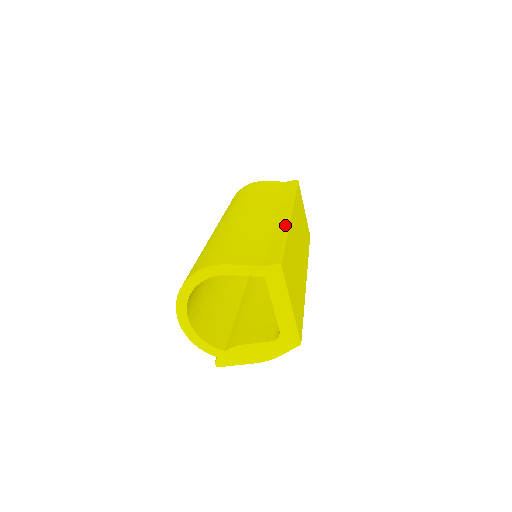
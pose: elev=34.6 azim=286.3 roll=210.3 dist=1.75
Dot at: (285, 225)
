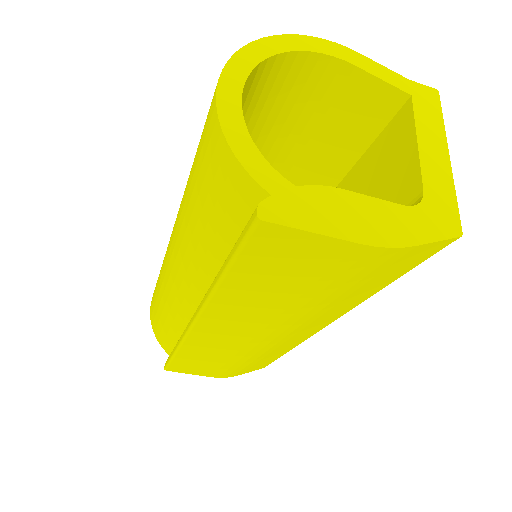
Dot at: occluded
